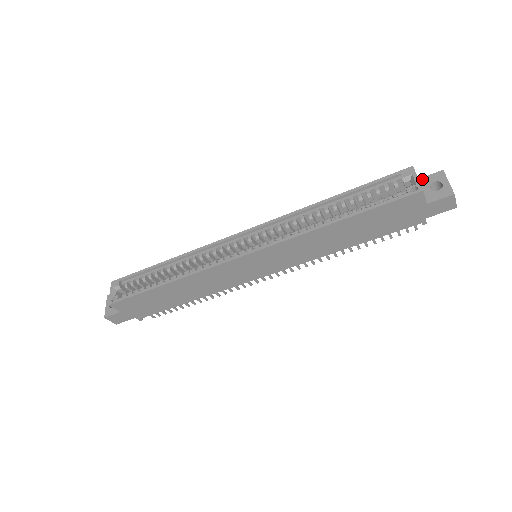
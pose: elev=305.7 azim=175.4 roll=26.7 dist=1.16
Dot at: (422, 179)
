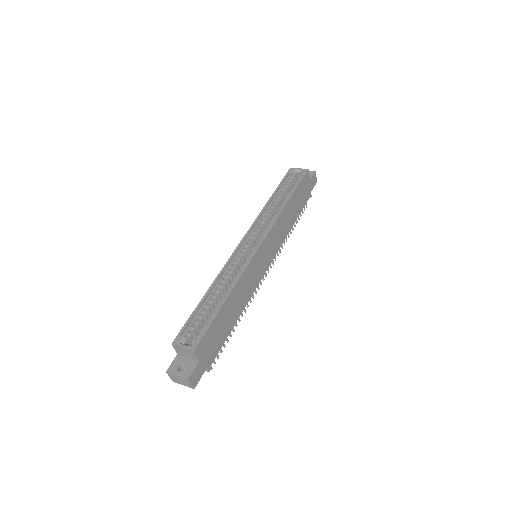
Dot at: occluded
